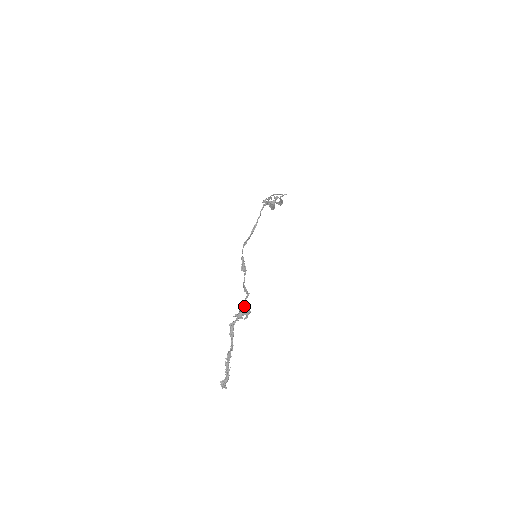
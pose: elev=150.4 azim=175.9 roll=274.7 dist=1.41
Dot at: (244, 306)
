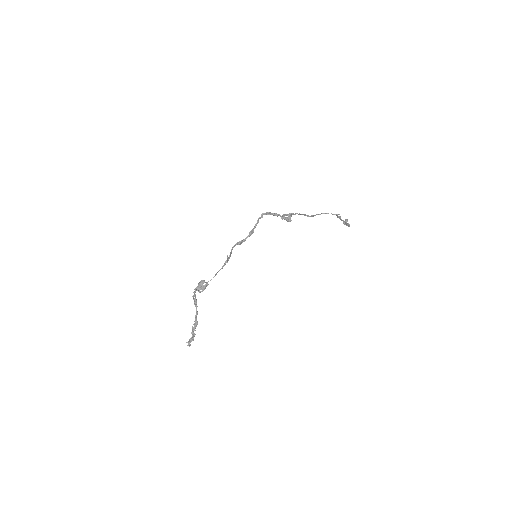
Dot at: (205, 284)
